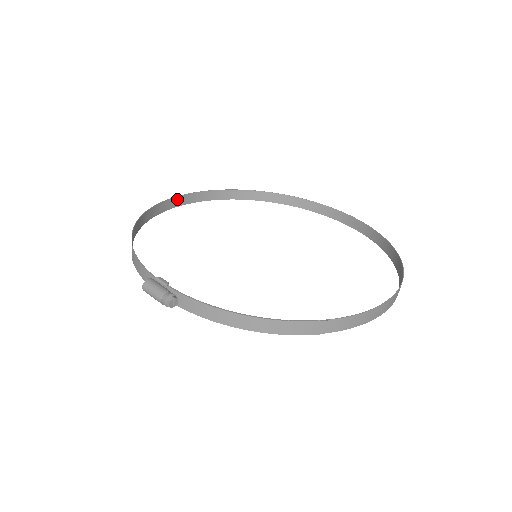
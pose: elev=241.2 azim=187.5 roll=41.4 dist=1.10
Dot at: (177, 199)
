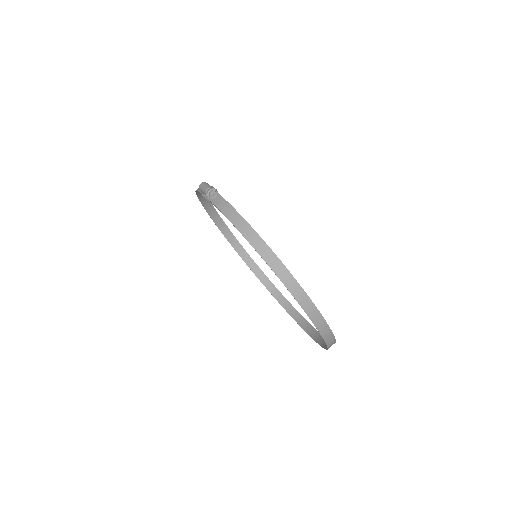
Dot at: (225, 227)
